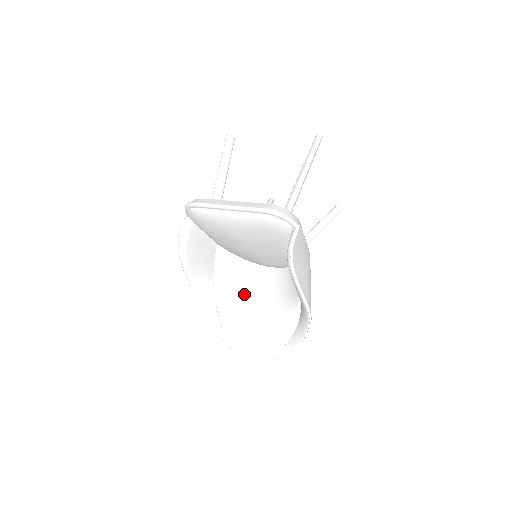
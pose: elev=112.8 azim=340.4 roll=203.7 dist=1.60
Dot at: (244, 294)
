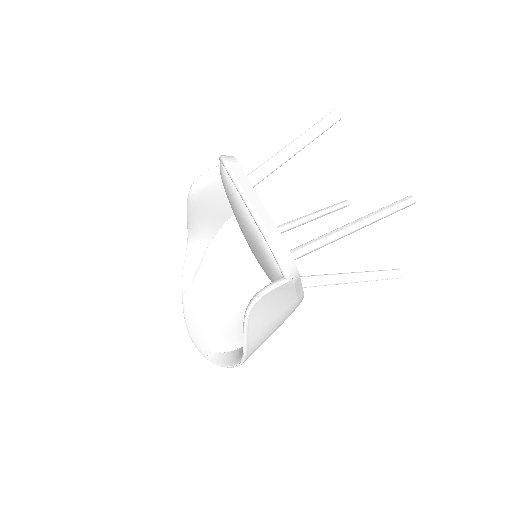
Dot at: (228, 274)
